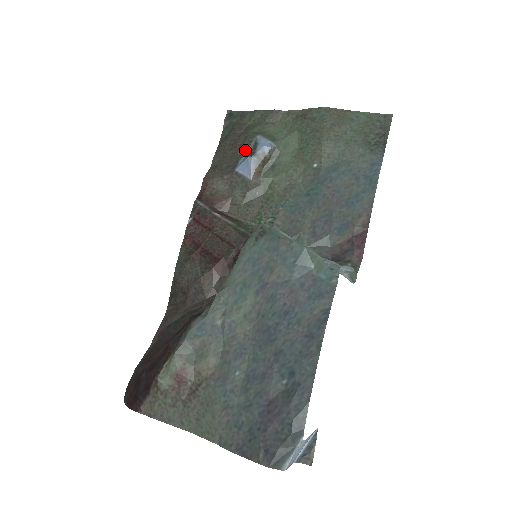
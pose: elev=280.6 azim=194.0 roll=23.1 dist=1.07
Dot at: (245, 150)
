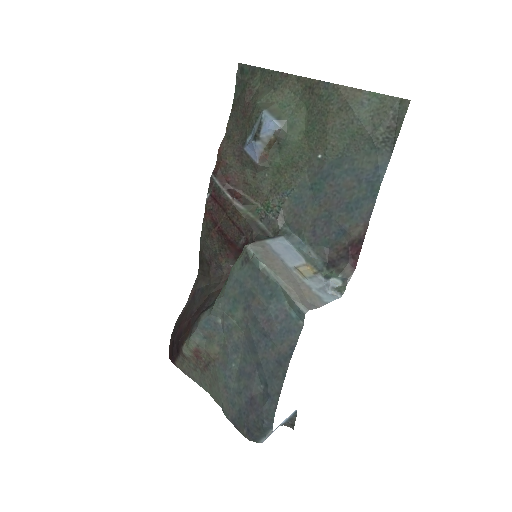
Dot at: (252, 127)
